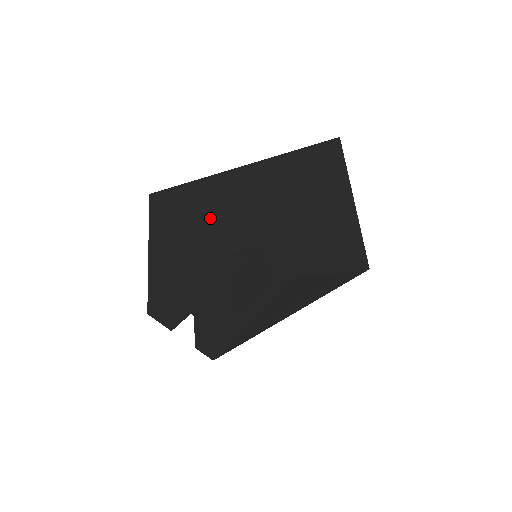
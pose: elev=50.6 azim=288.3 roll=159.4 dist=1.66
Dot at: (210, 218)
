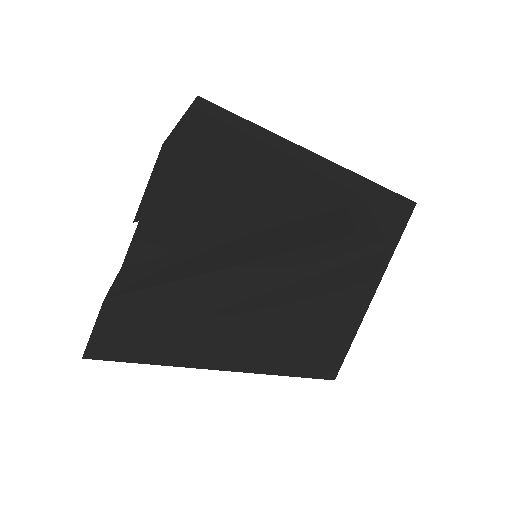
Dot at: (276, 152)
